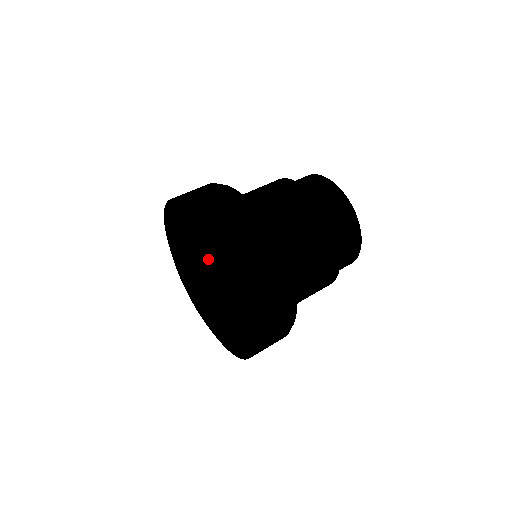
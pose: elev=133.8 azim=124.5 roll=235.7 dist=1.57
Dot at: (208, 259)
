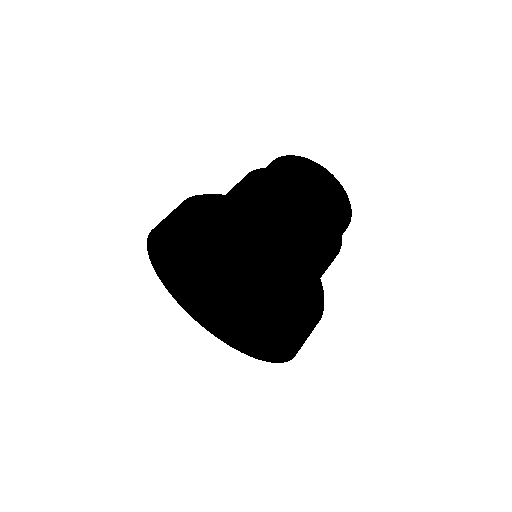
Dot at: (252, 299)
